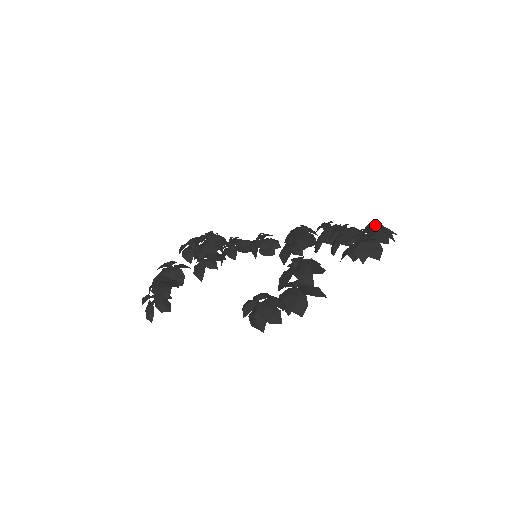
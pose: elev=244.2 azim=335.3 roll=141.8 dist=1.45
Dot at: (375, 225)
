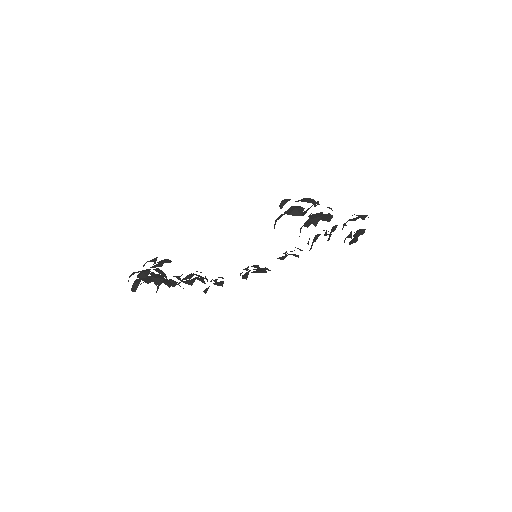
Dot at: occluded
